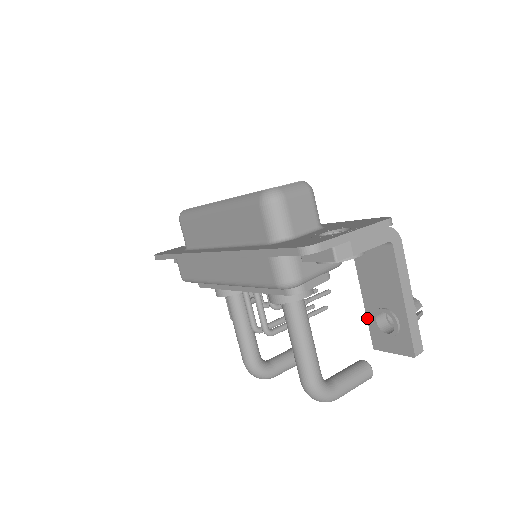
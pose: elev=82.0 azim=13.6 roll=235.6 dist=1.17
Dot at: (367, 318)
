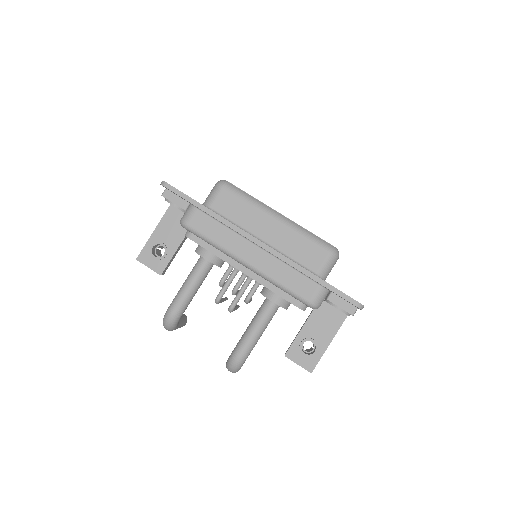
Dot at: (296, 338)
